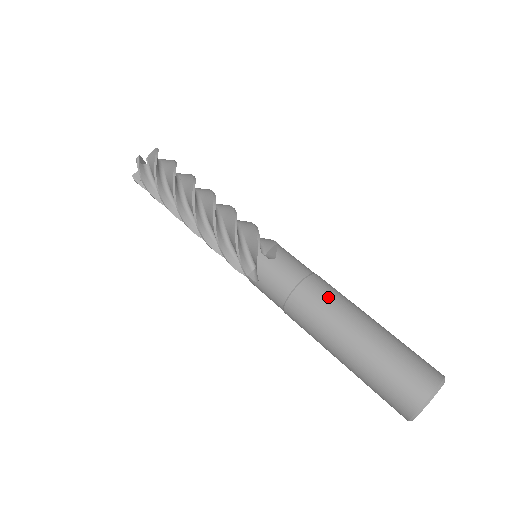
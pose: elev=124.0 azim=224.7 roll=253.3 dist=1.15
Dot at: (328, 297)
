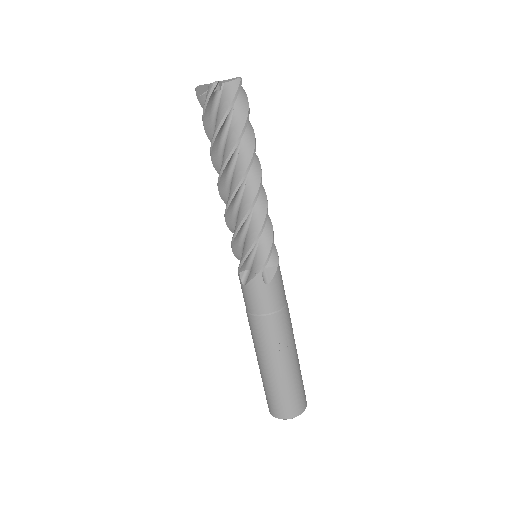
Dot at: (257, 336)
